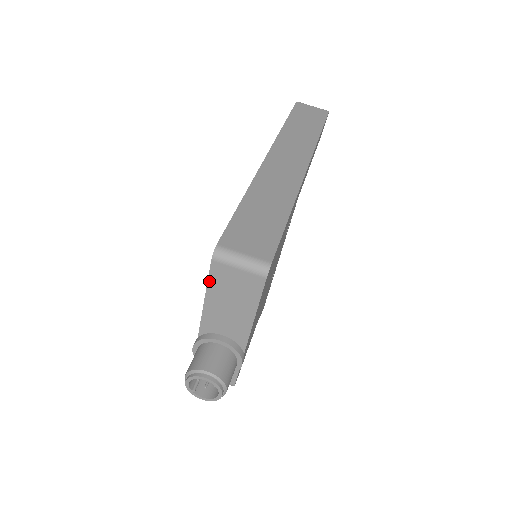
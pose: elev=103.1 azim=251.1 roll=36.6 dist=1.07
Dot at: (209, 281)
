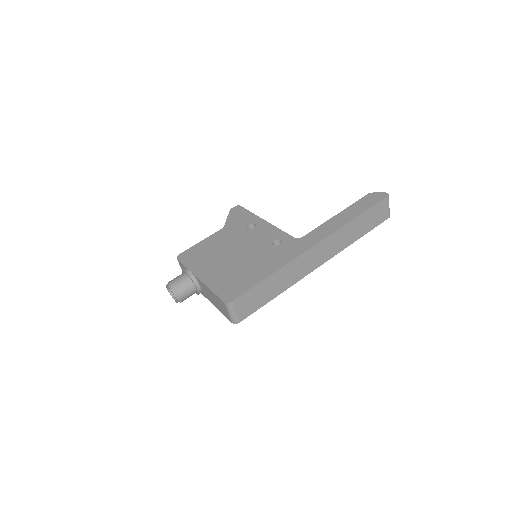
Dot at: (216, 295)
